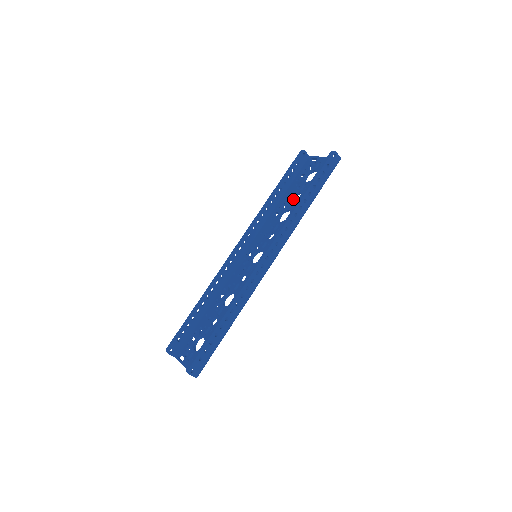
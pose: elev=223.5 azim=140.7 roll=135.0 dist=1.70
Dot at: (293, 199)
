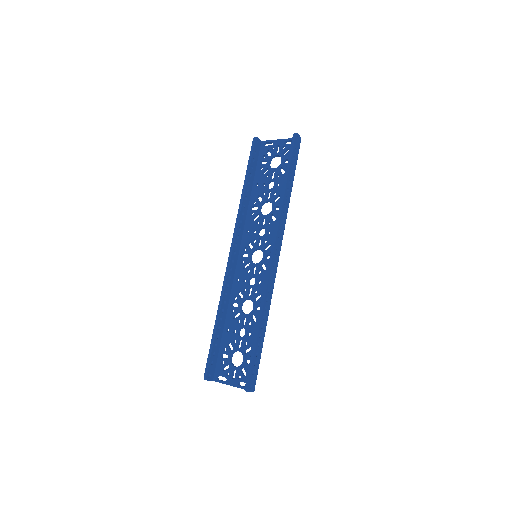
Dot at: (267, 189)
